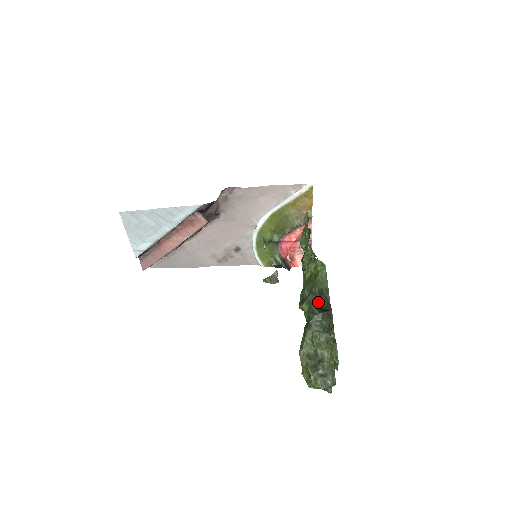
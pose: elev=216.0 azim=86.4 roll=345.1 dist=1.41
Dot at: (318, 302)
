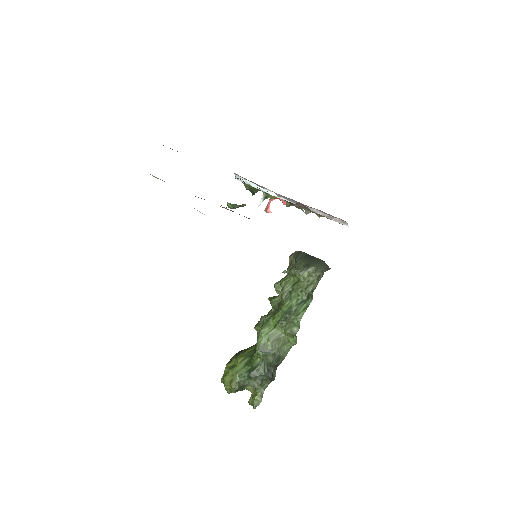
Dot at: (272, 365)
